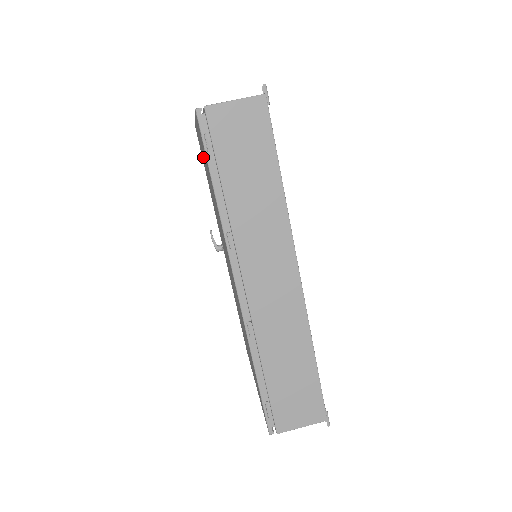
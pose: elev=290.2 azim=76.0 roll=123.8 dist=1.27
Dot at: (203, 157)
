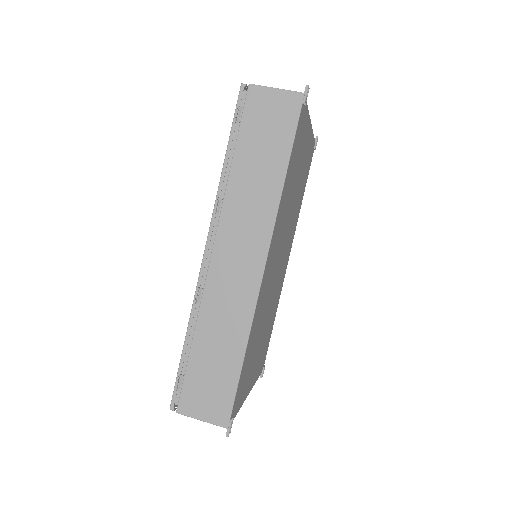
Dot at: occluded
